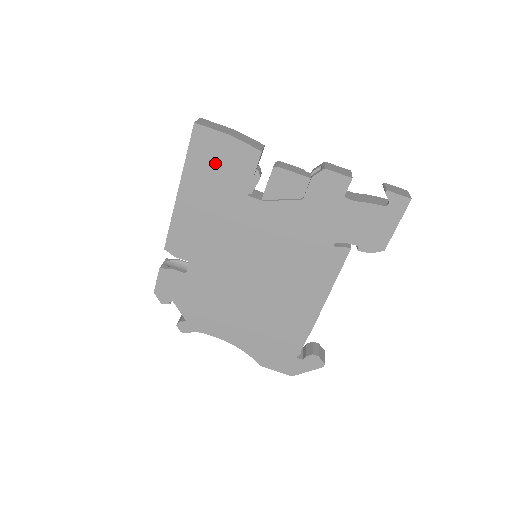
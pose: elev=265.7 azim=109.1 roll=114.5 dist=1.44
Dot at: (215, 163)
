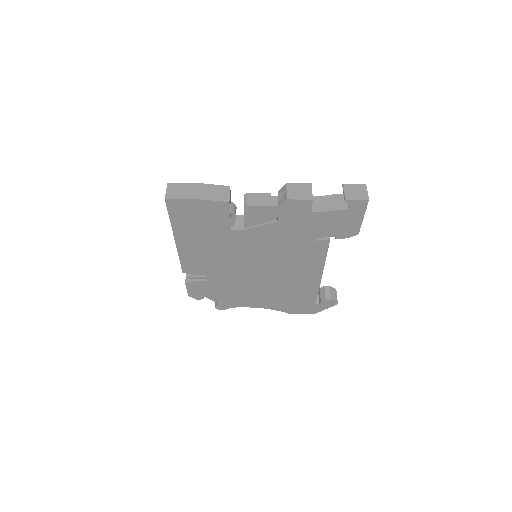
Dot at: (195, 218)
